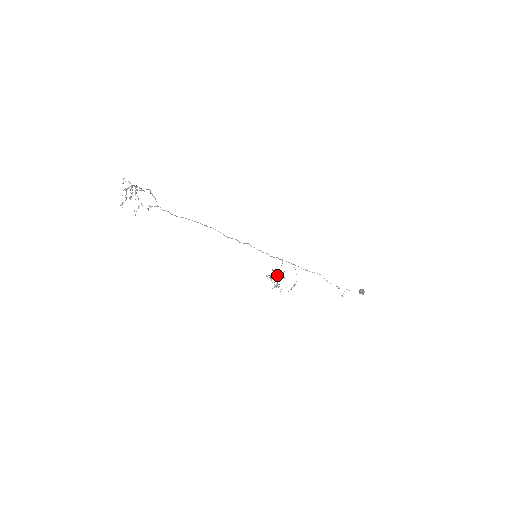
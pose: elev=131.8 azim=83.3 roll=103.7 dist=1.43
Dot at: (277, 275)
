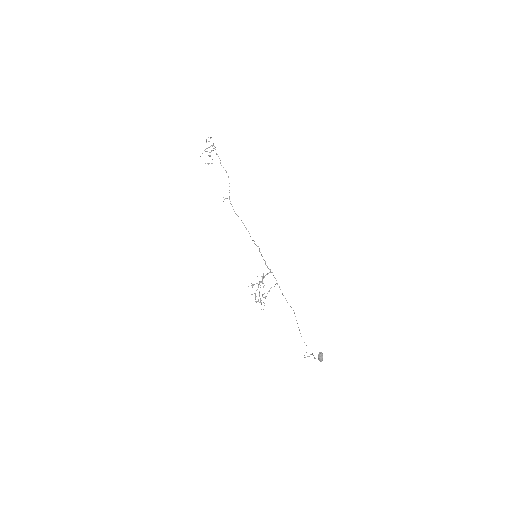
Dot at: (260, 281)
